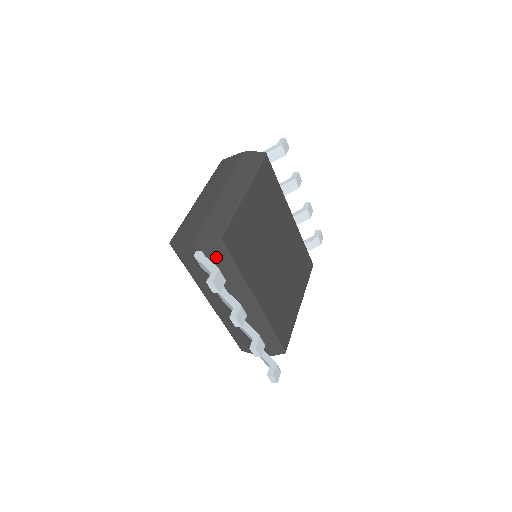
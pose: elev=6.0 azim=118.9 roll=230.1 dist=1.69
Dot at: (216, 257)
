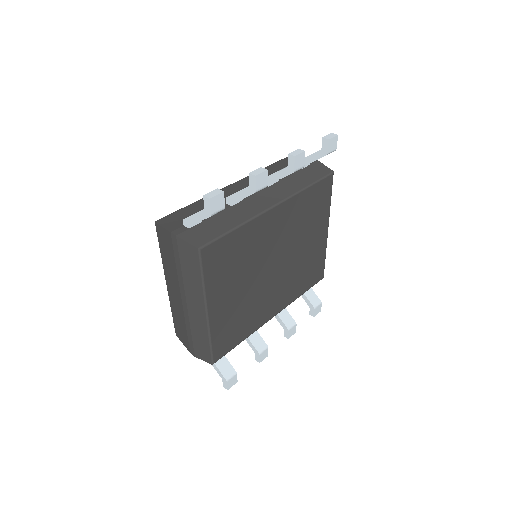
Dot at: occluded
